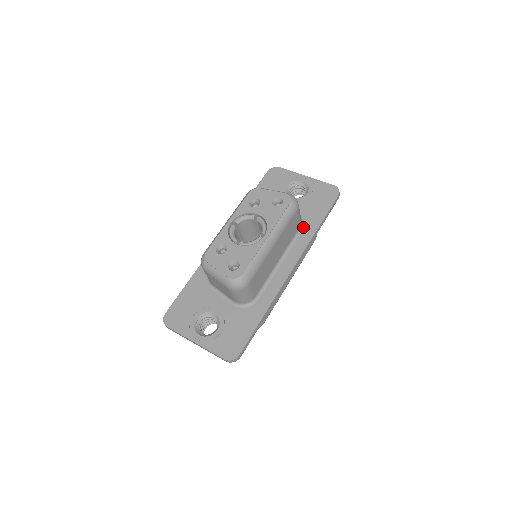
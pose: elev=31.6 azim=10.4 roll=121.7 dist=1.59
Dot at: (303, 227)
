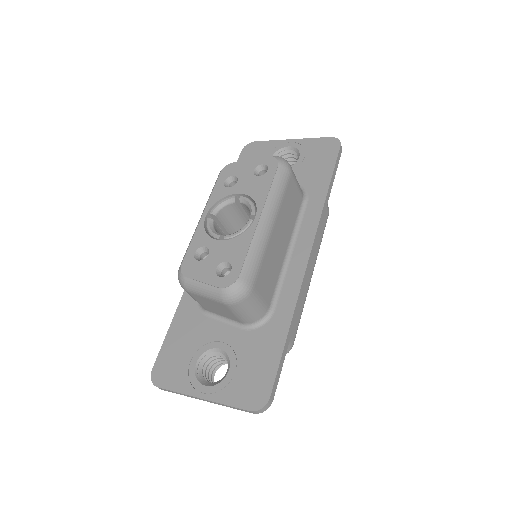
Dot at: (307, 198)
